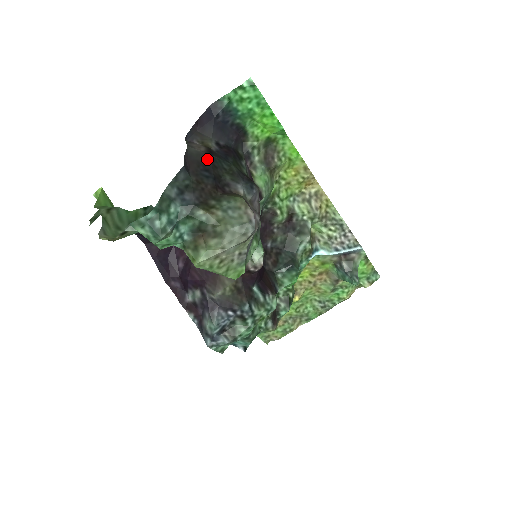
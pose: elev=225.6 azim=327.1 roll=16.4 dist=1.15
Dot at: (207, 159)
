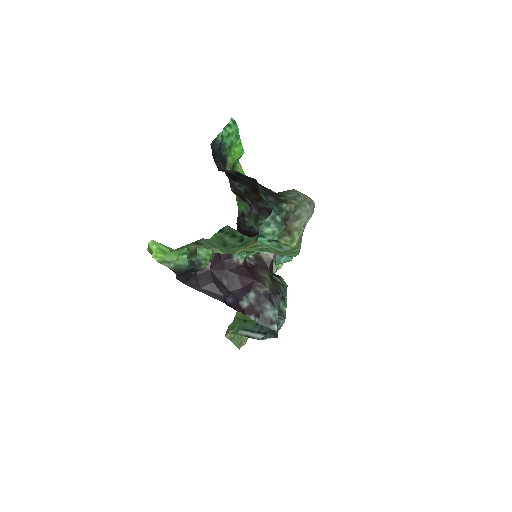
Dot at: occluded
